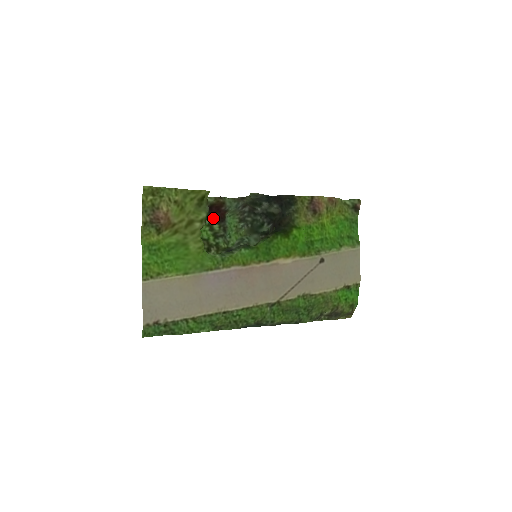
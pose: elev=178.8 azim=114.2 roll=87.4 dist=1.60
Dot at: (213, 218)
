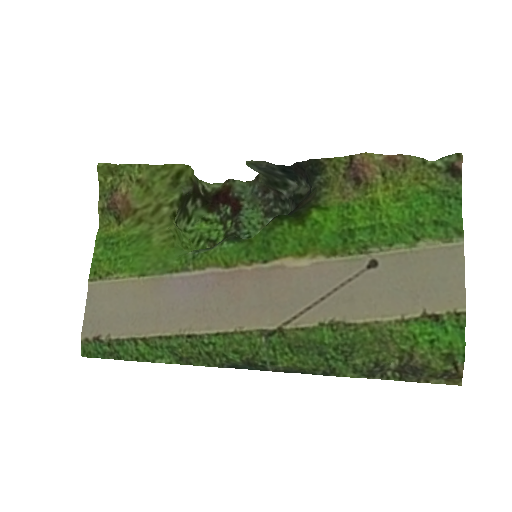
Dot at: (223, 211)
